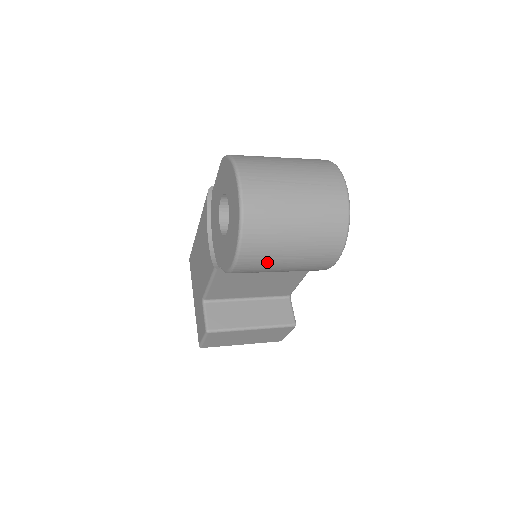
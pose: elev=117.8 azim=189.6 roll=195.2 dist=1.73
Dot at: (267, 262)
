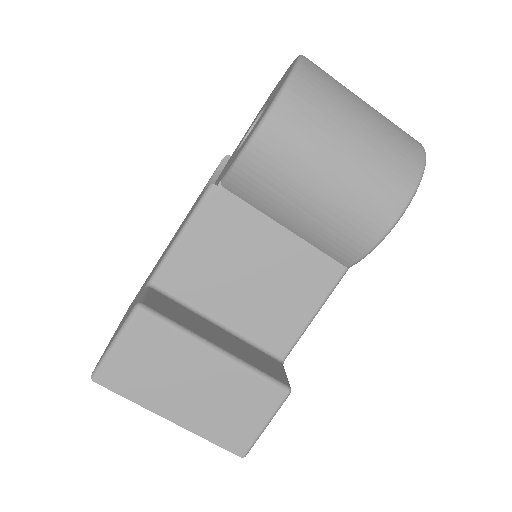
Dot at: (311, 143)
